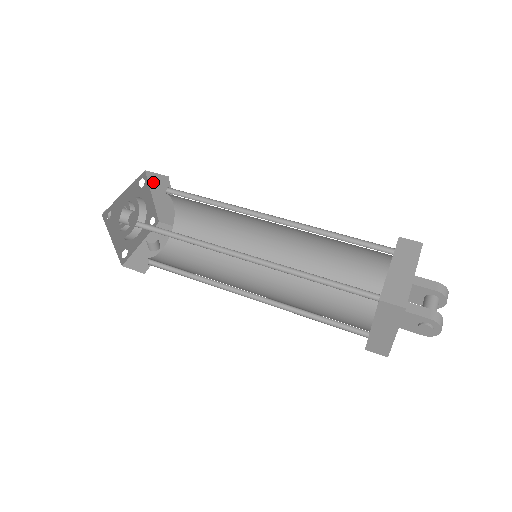
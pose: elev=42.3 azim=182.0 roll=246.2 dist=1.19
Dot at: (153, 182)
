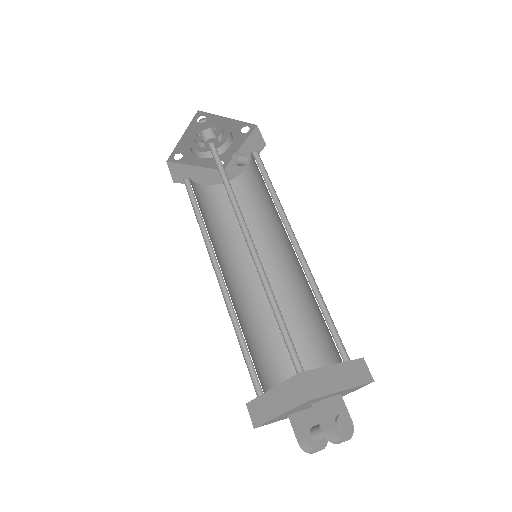
Dot at: occluded
